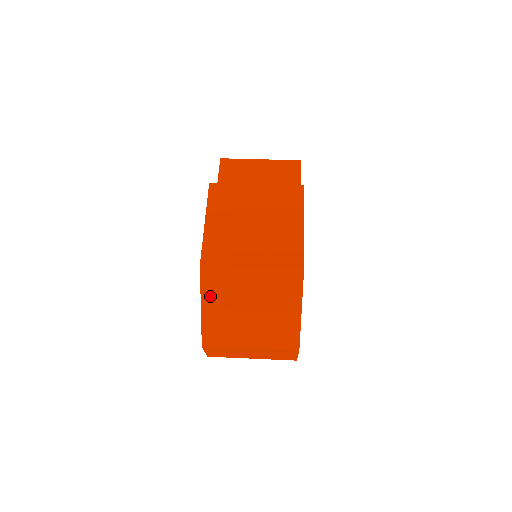
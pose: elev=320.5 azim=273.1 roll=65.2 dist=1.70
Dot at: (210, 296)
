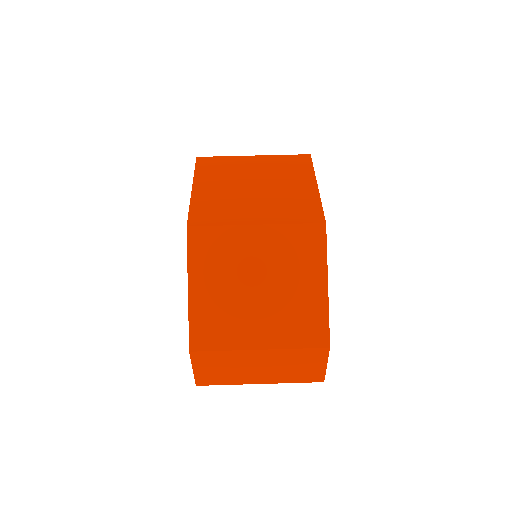
Dot at: (201, 271)
